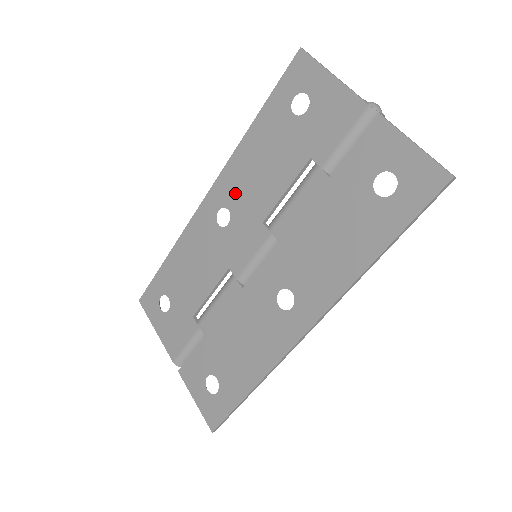
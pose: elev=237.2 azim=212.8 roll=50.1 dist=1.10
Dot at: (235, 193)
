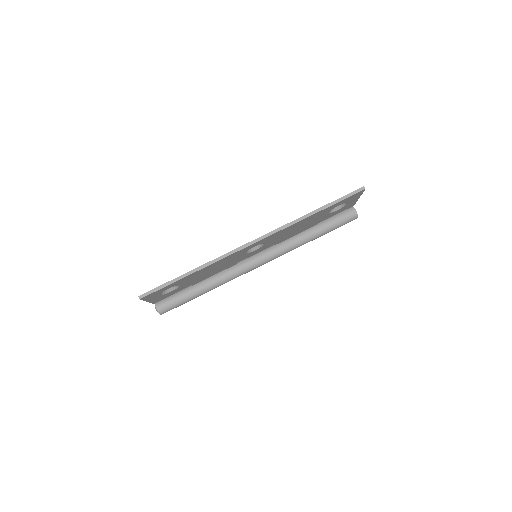
Dot at: occluded
